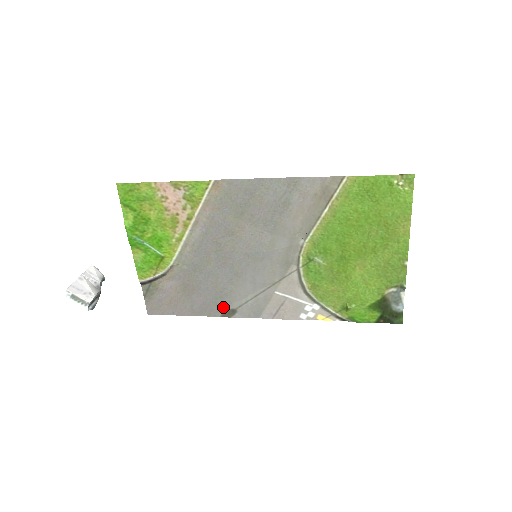
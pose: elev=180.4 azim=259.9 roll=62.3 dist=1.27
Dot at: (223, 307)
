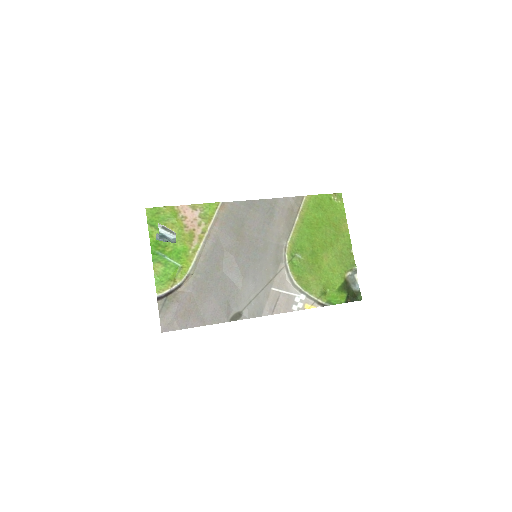
Dot at: (231, 311)
